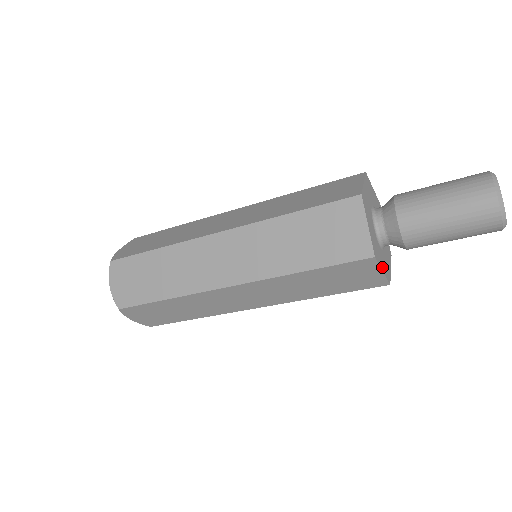
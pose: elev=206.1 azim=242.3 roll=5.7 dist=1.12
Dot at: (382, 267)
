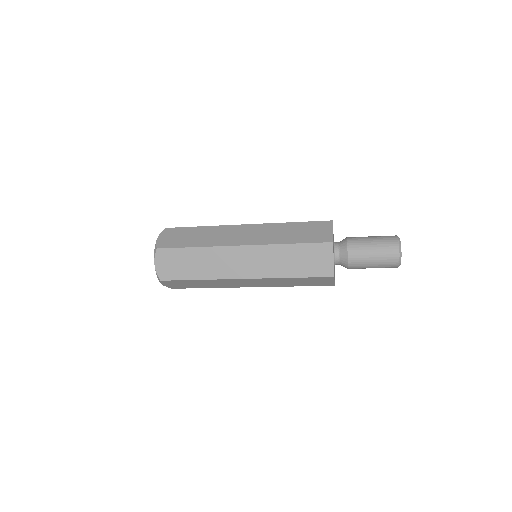
Dot at: occluded
